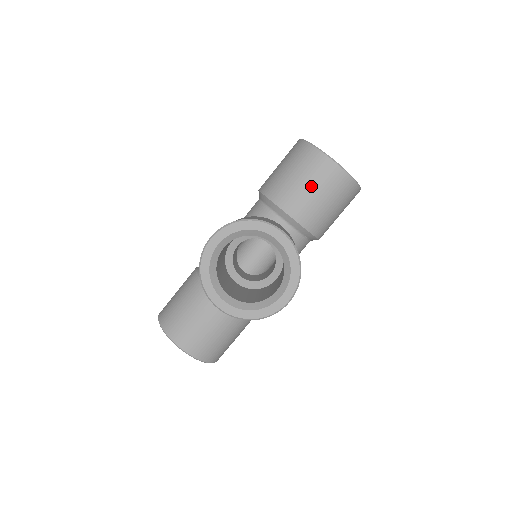
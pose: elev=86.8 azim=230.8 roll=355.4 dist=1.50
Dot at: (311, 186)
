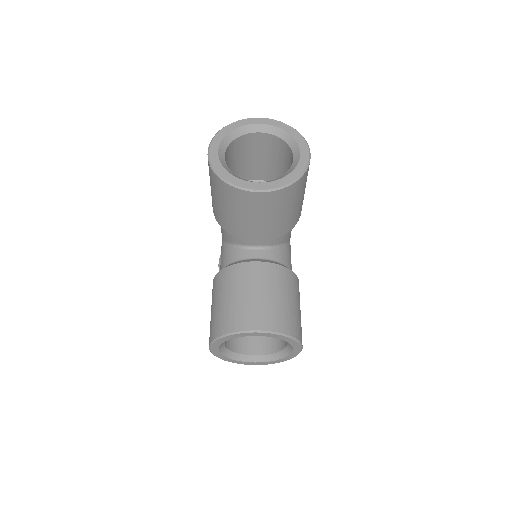
Dot at: (255, 218)
